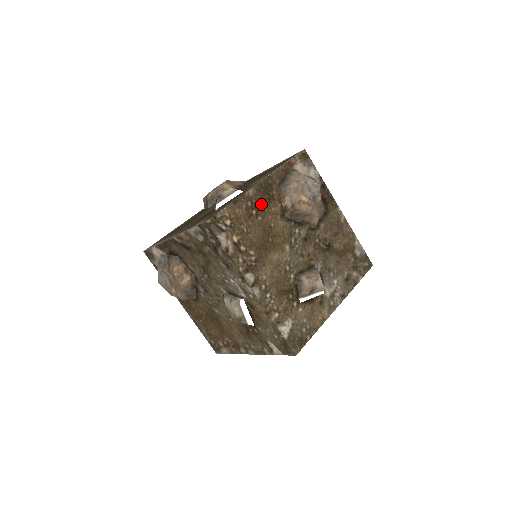
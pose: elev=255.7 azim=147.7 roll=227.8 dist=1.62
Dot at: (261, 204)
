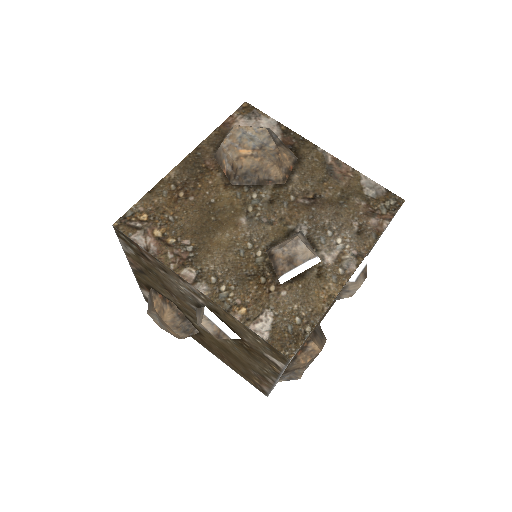
Dot at: (191, 182)
